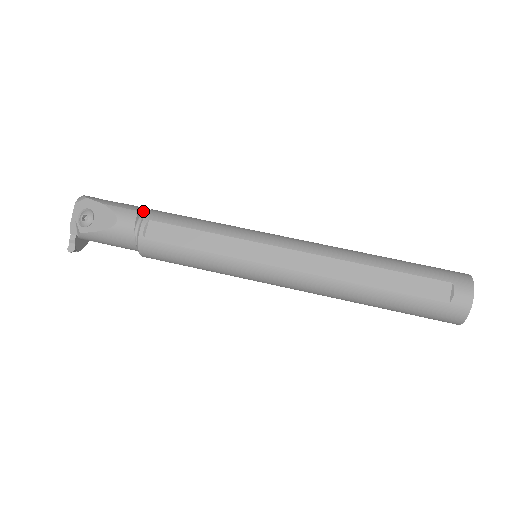
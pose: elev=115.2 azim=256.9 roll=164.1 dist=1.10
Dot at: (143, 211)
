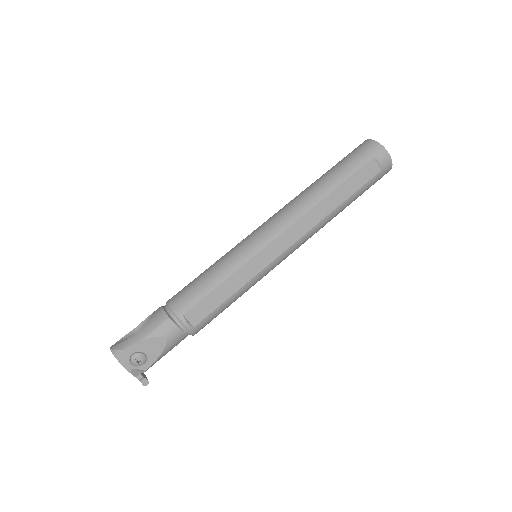
Dot at: (168, 313)
